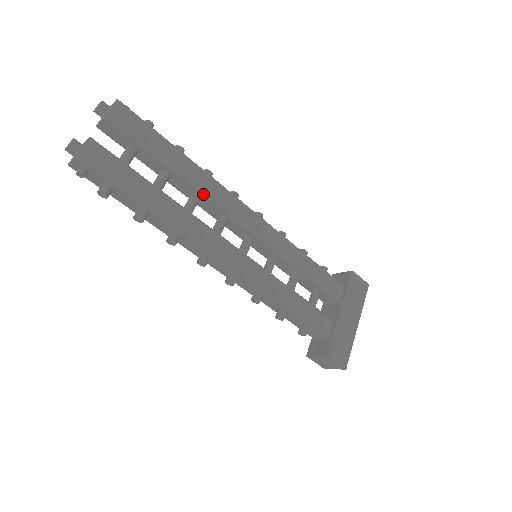
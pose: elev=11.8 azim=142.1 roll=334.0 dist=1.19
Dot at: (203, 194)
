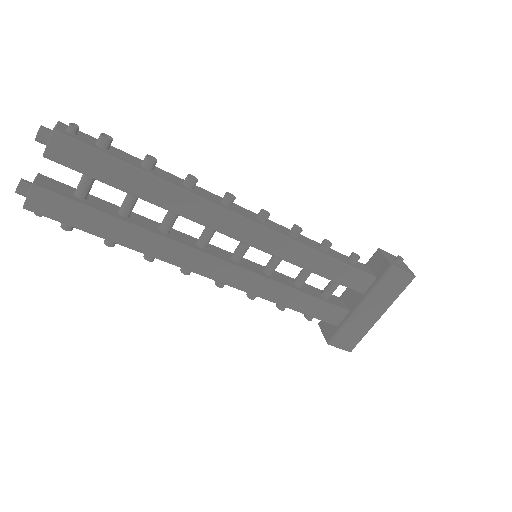
Dot at: (179, 215)
